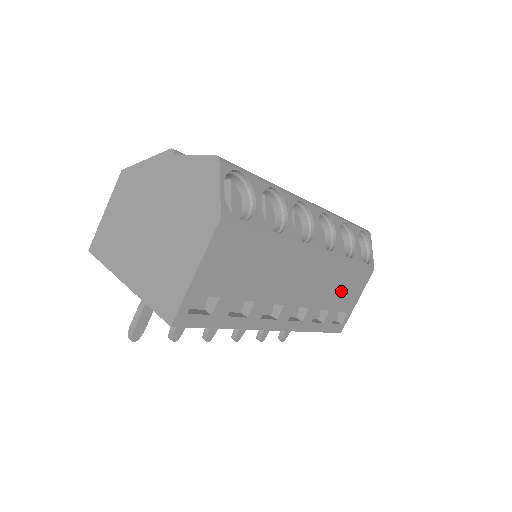
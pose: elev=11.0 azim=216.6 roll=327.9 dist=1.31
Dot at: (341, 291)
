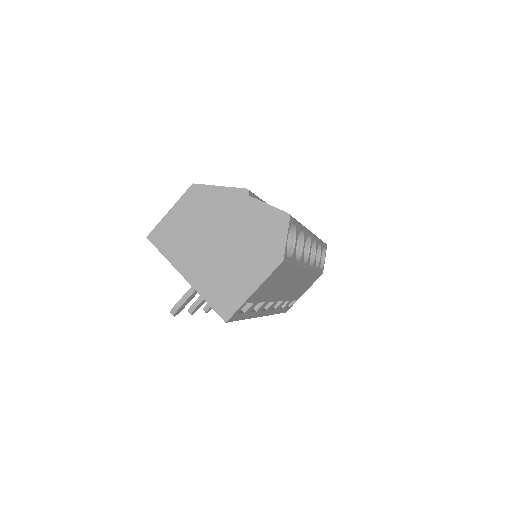
Dot at: occluded
